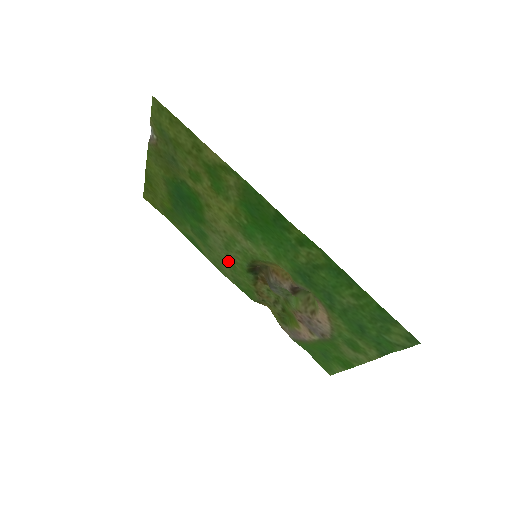
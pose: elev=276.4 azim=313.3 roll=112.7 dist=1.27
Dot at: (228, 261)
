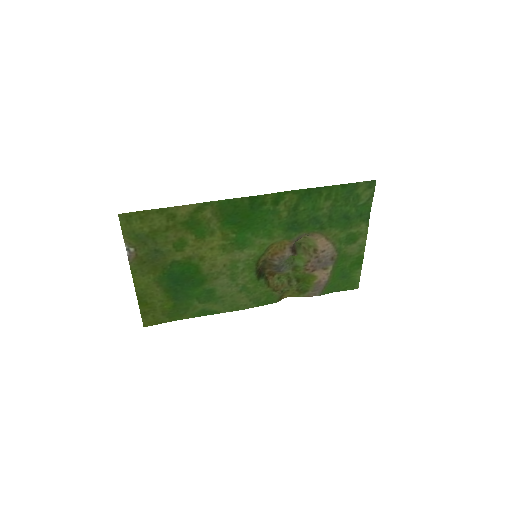
Dot at: (240, 291)
